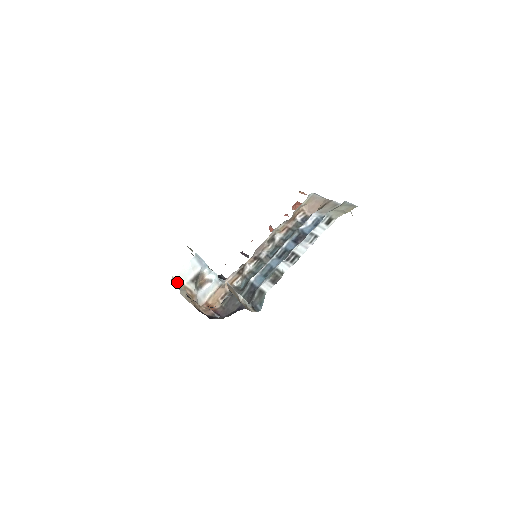
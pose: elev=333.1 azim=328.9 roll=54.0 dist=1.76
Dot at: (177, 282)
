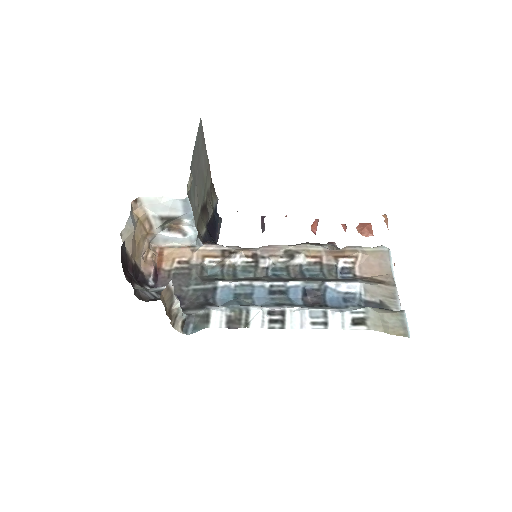
Dot at: (141, 206)
